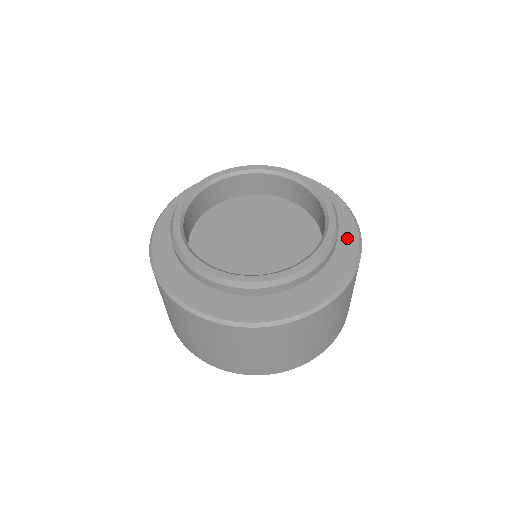
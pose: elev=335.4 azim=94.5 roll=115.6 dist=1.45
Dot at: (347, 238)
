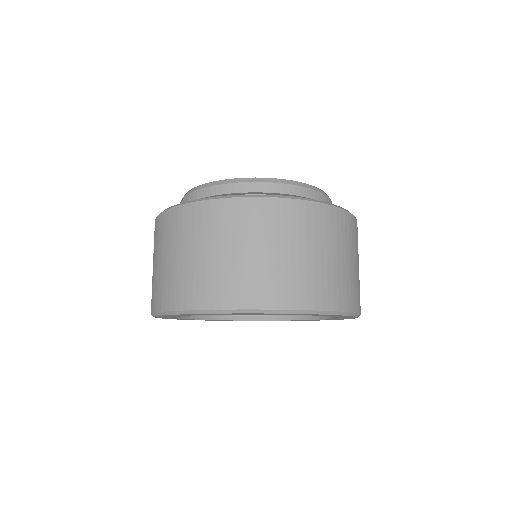
Dot at: occluded
